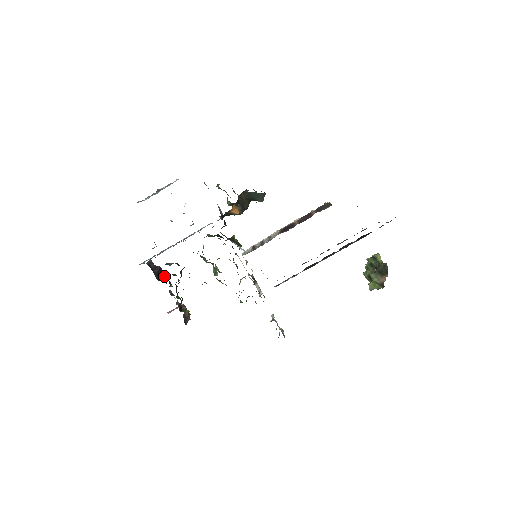
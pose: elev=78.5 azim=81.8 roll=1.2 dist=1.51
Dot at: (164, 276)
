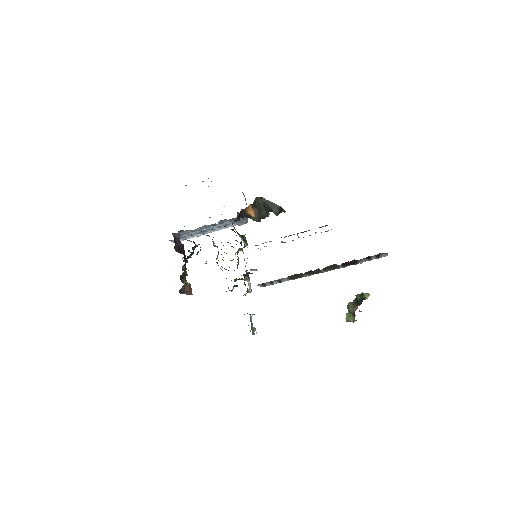
Dot at: (183, 252)
